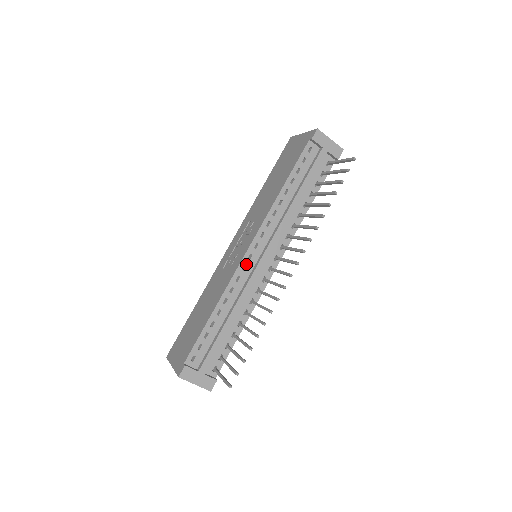
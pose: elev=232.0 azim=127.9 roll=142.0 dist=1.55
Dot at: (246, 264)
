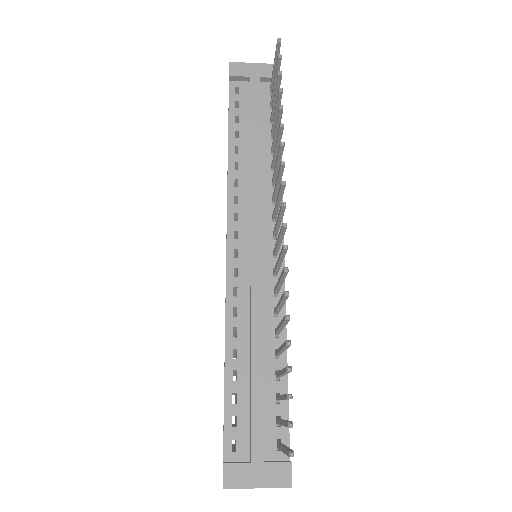
Dot at: (236, 266)
